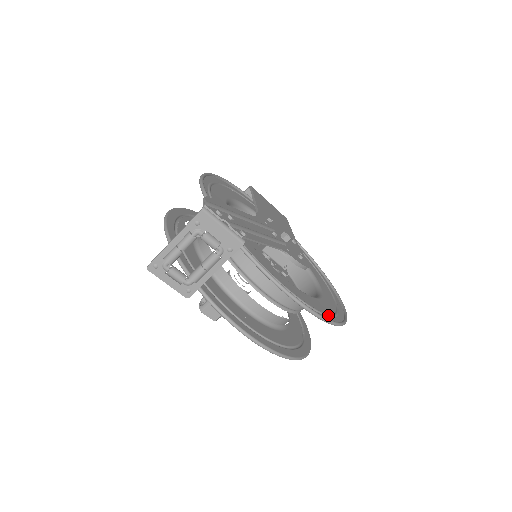
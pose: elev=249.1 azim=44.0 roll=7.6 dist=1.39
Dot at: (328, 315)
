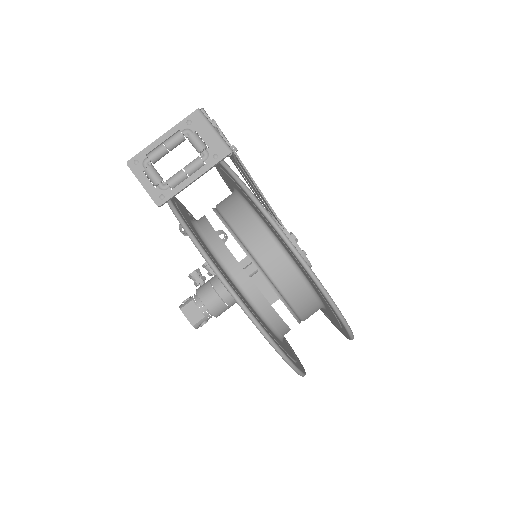
Dot at: occluded
